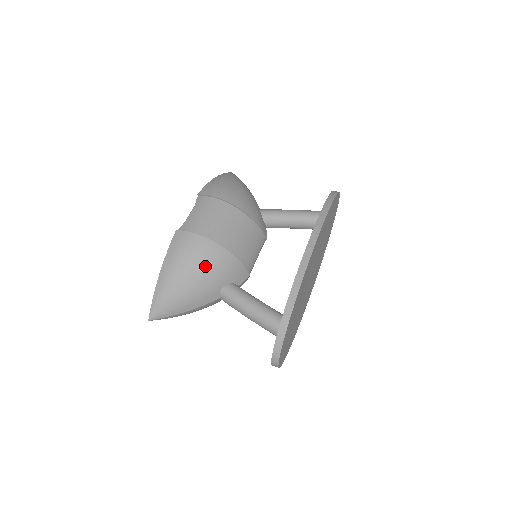
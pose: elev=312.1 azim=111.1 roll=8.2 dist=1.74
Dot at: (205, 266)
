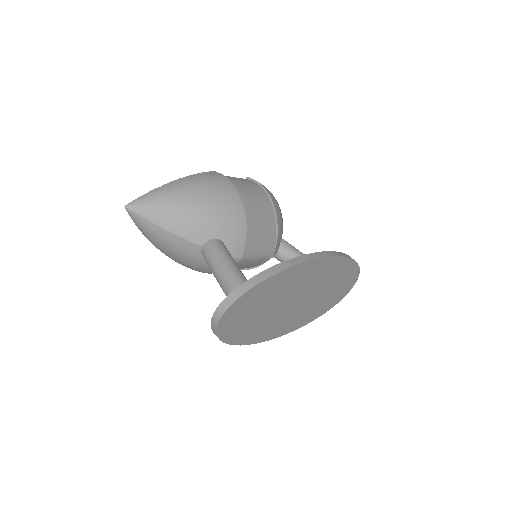
Dot at: (218, 204)
